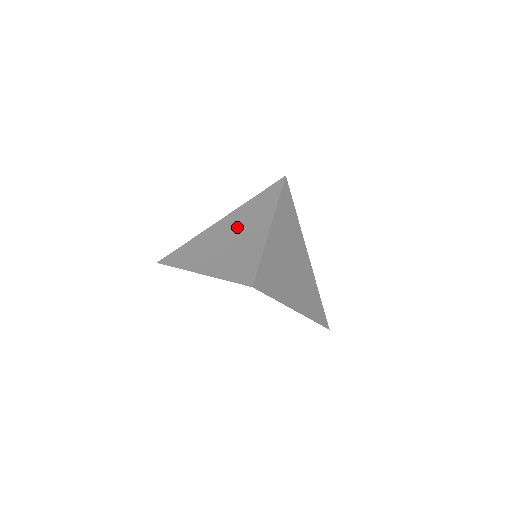
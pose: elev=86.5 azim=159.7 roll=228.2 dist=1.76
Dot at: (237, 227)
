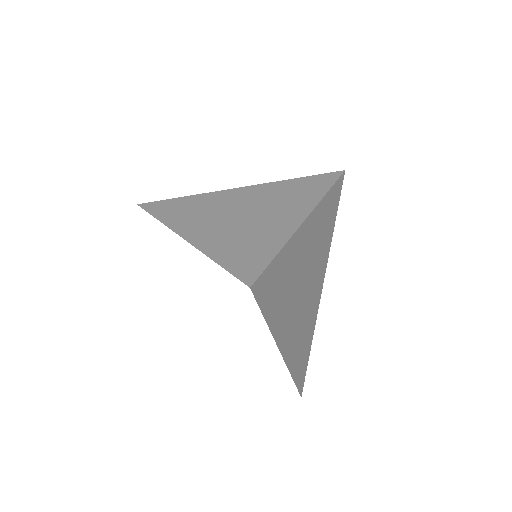
Dot at: (254, 208)
